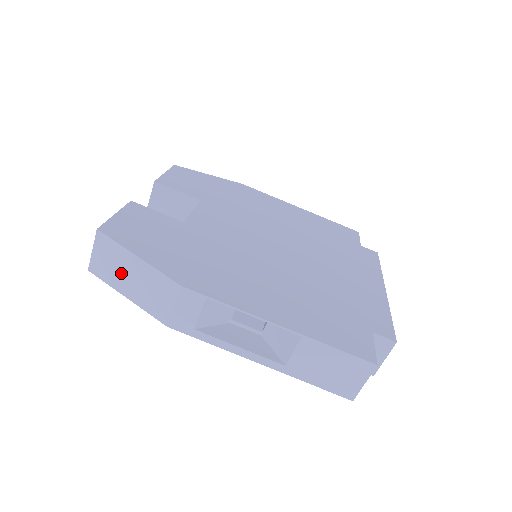
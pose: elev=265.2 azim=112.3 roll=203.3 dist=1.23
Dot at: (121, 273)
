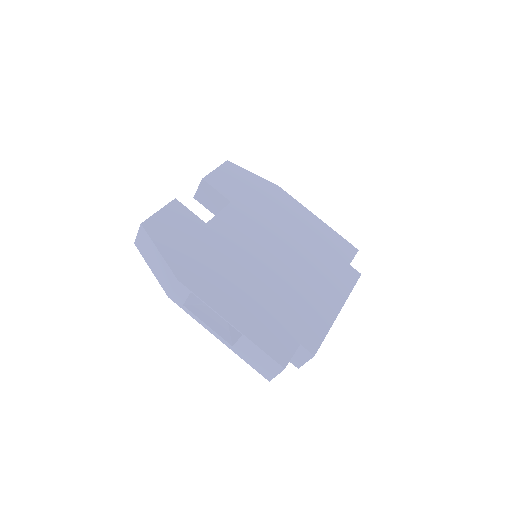
Dot at: (150, 255)
